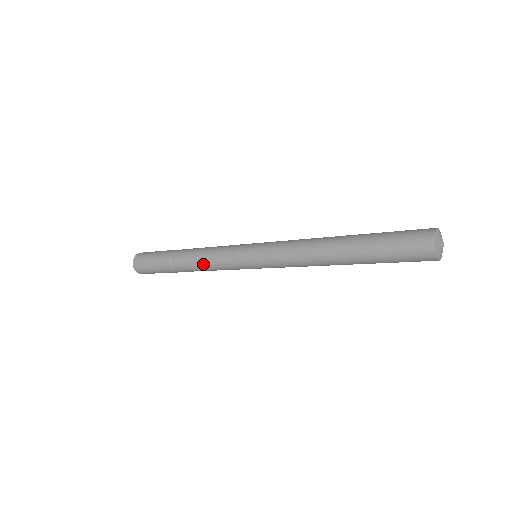
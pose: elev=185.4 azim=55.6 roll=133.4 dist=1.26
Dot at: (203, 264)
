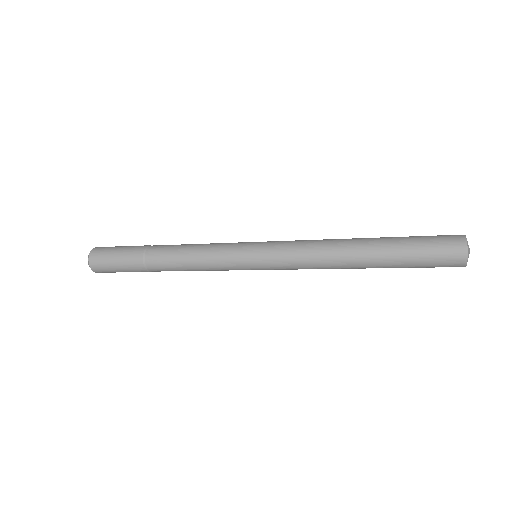
Dot at: (189, 255)
